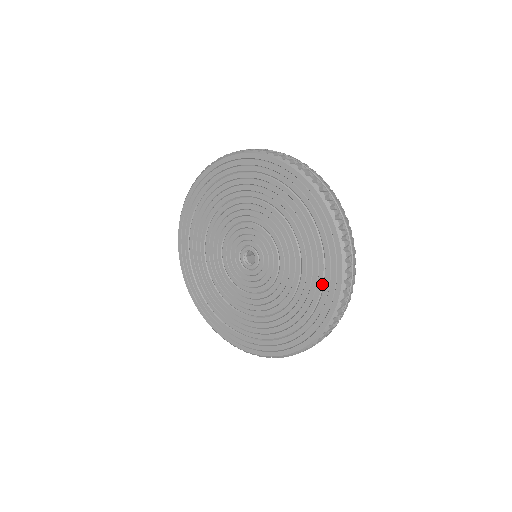
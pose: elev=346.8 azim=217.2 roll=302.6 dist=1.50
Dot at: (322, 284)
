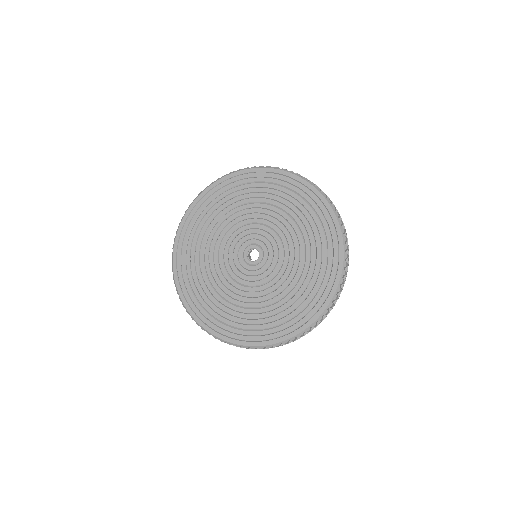
Dot at: (325, 237)
